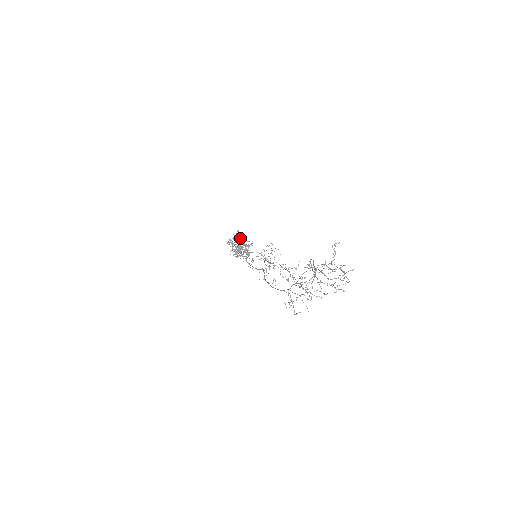
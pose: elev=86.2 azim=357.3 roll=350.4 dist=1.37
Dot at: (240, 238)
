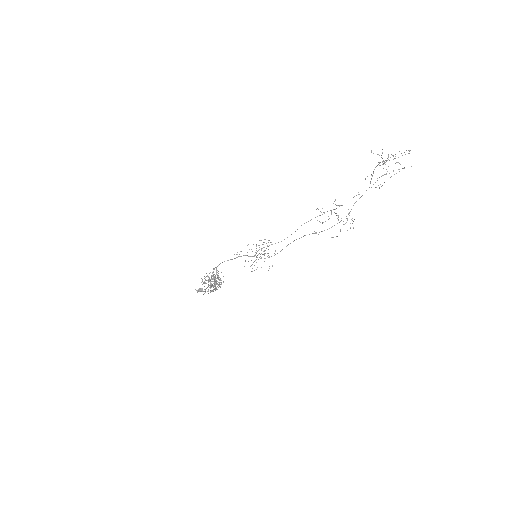
Dot at: (232, 259)
